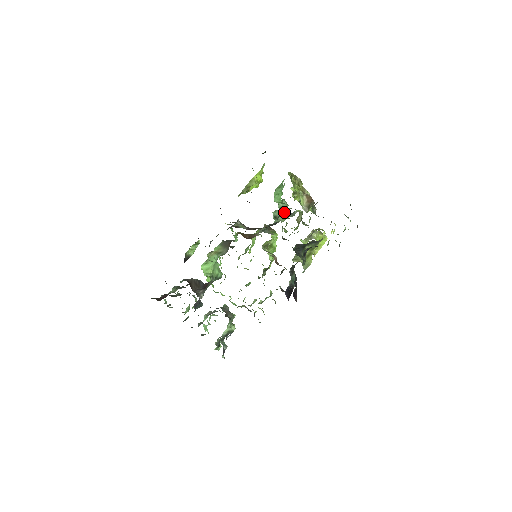
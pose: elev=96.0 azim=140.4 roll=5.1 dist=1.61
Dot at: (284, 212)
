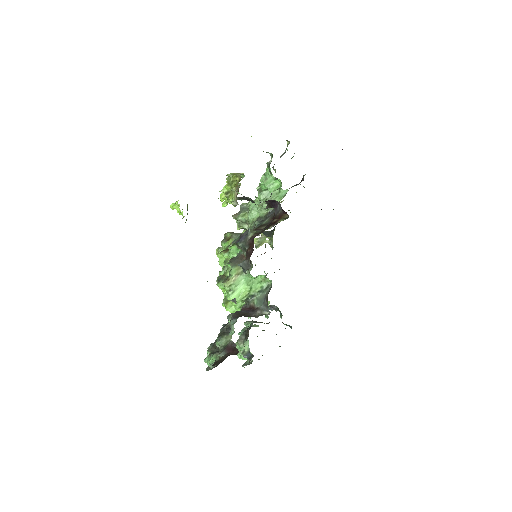
Dot at: (281, 196)
